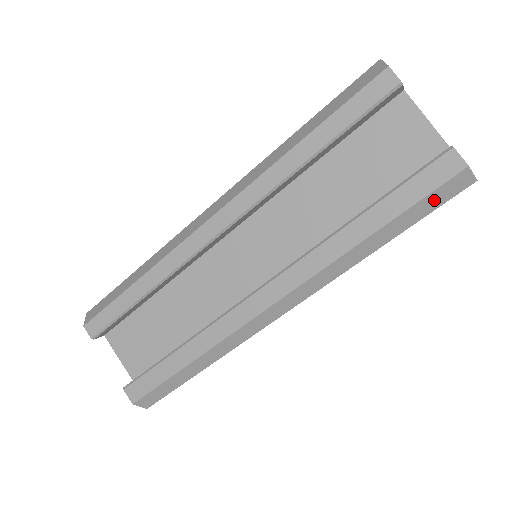
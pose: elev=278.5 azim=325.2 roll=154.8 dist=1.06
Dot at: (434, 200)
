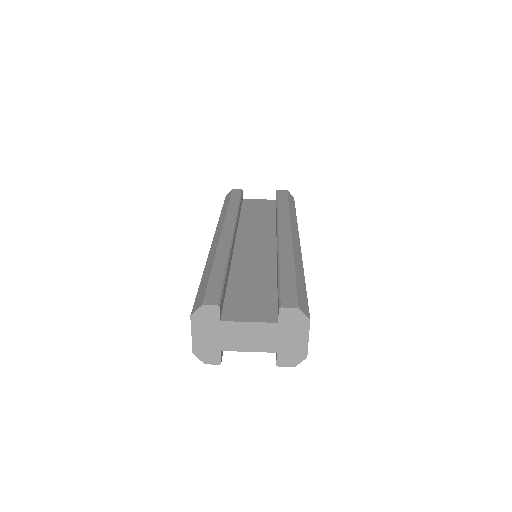
Dot at: (291, 200)
